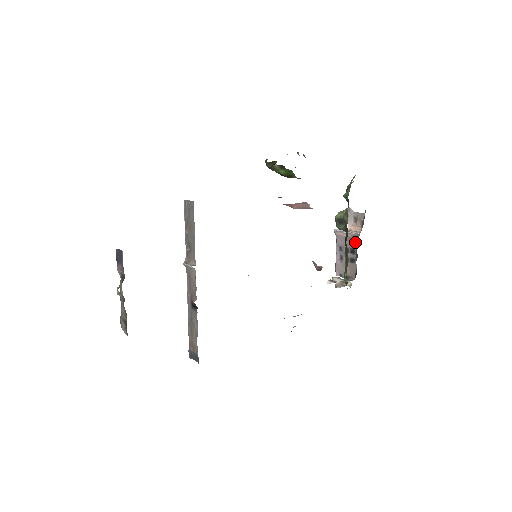
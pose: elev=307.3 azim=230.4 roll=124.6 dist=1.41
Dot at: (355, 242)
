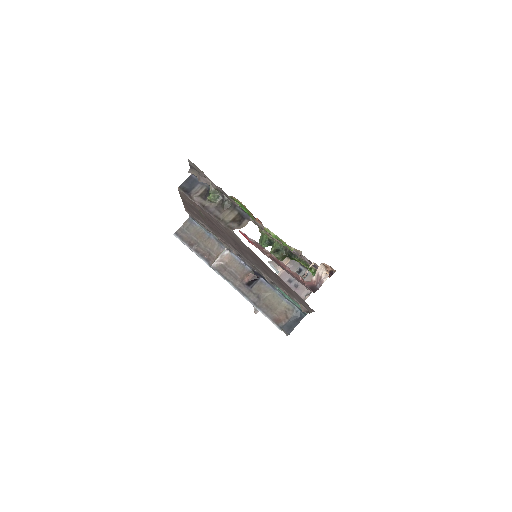
Dot at: (295, 264)
